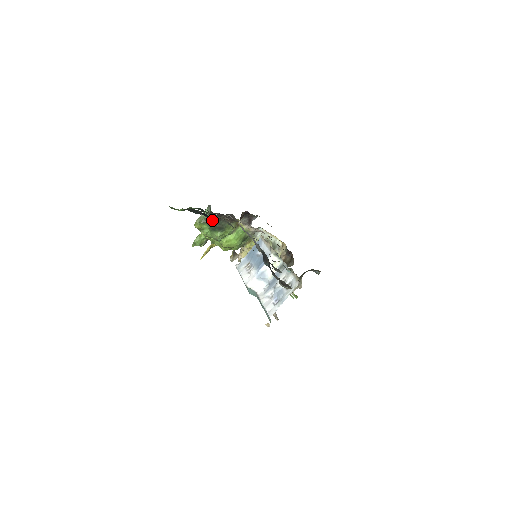
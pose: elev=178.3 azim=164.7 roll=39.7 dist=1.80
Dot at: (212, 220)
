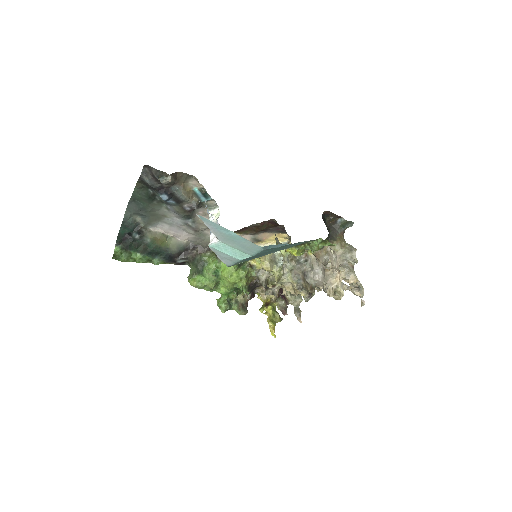
Dot at: (193, 266)
